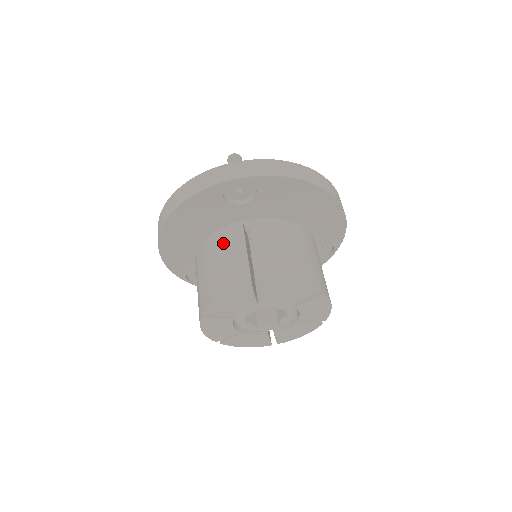
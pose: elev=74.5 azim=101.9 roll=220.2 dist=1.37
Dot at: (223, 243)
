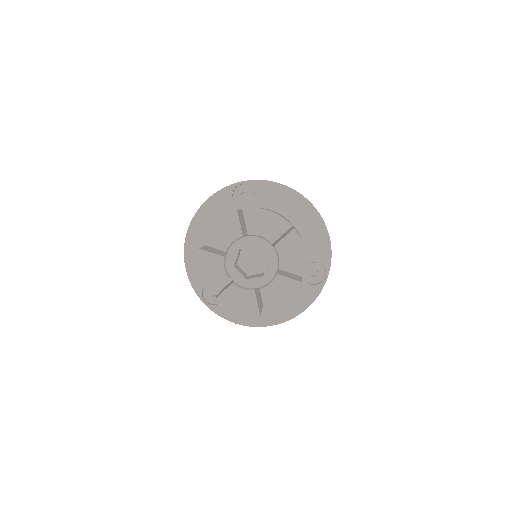
Dot at: occluded
